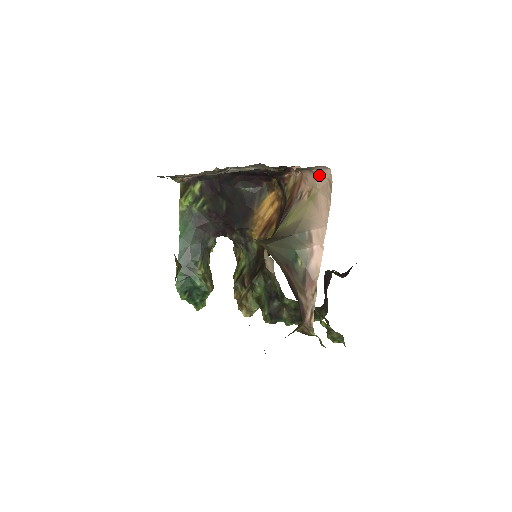
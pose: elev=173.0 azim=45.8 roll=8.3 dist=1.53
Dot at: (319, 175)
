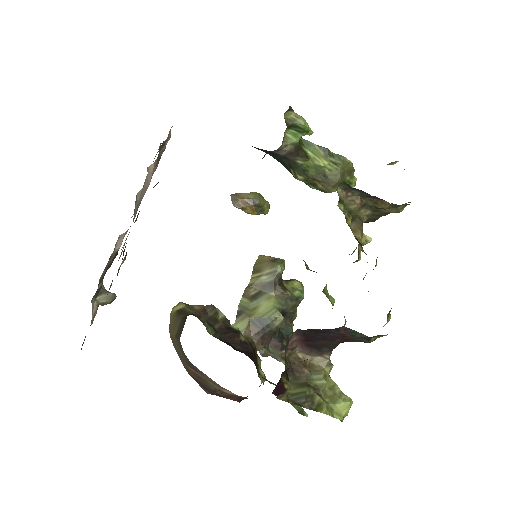
Dot at: occluded
